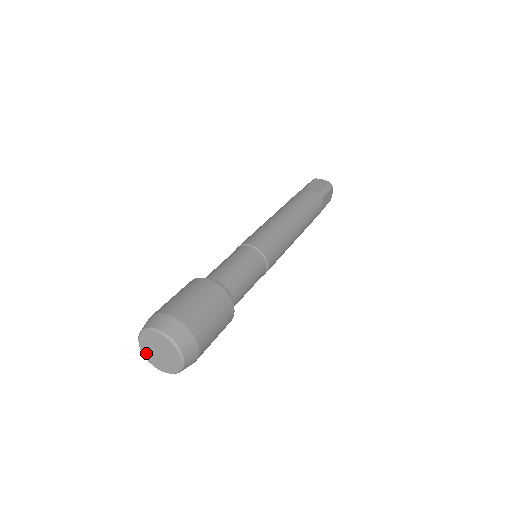
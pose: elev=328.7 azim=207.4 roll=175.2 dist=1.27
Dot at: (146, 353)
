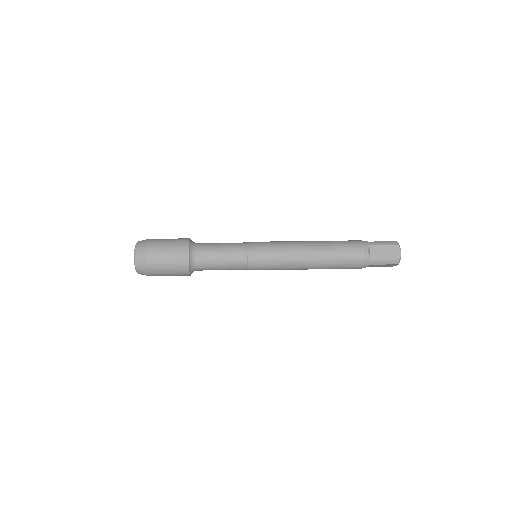
Dot at: occluded
